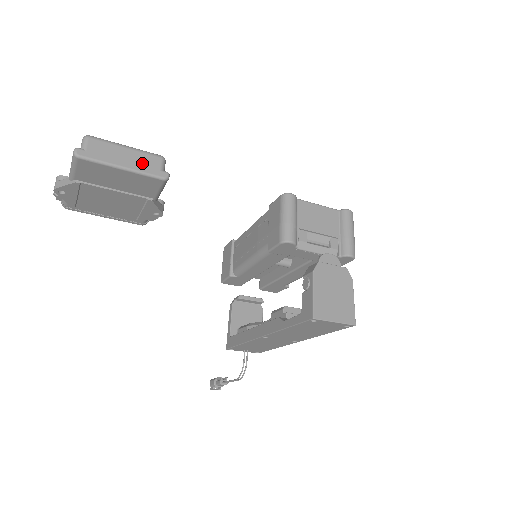
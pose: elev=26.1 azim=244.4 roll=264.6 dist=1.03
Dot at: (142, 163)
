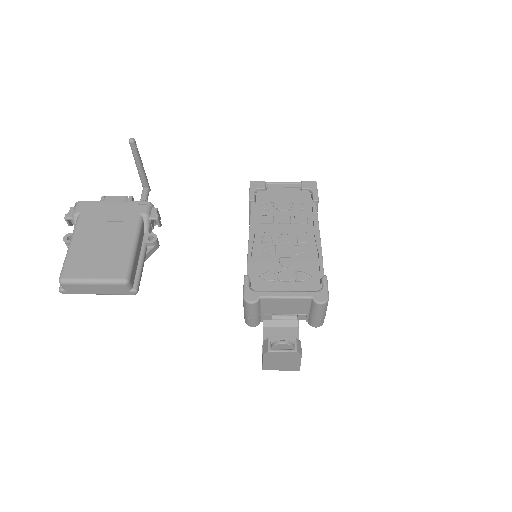
Dot at: (111, 290)
